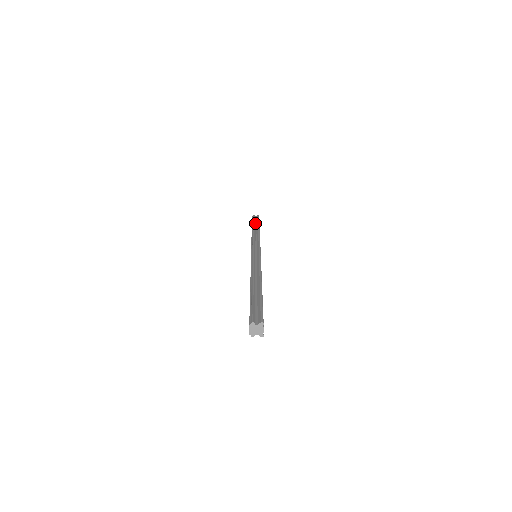
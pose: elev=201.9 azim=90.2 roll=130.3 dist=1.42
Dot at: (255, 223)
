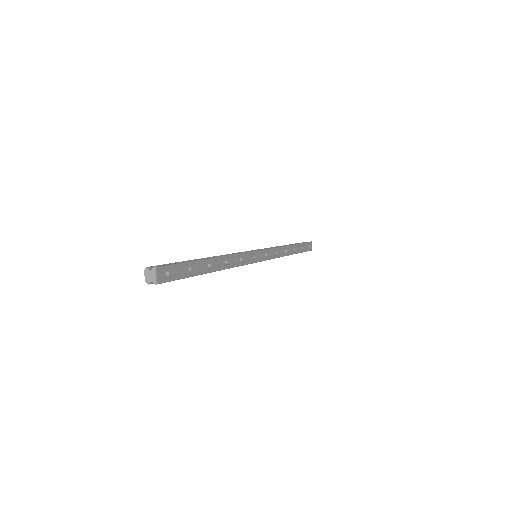
Dot at: occluded
